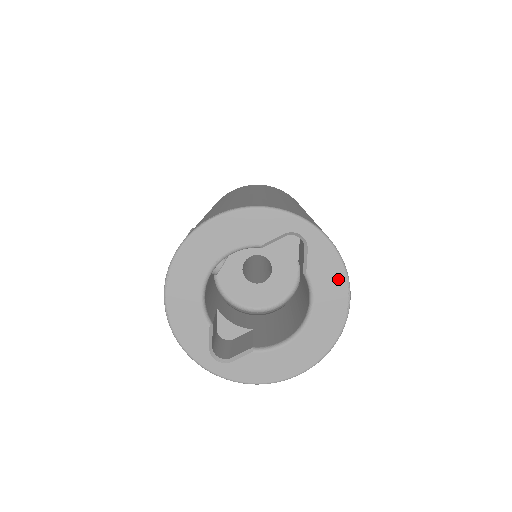
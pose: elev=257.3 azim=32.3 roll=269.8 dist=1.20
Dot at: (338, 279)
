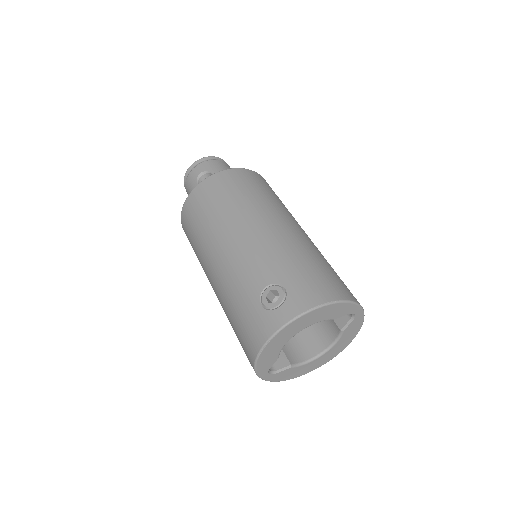
Dot at: (354, 333)
